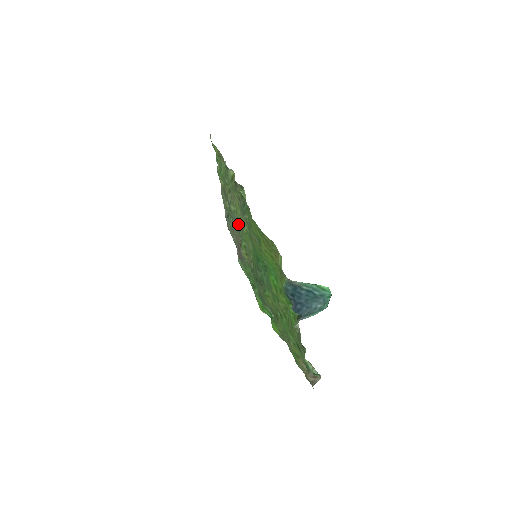
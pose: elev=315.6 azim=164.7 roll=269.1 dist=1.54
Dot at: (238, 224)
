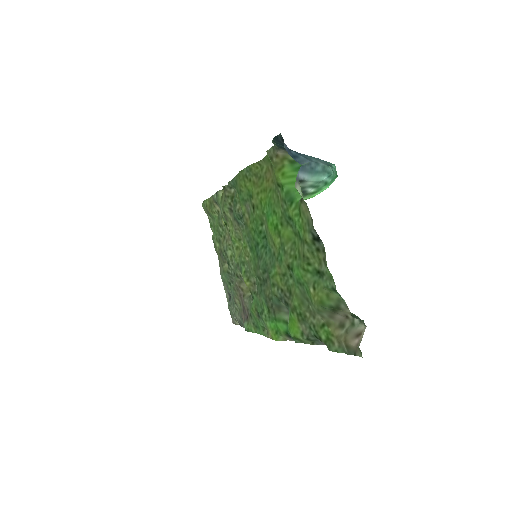
Dot at: (235, 256)
